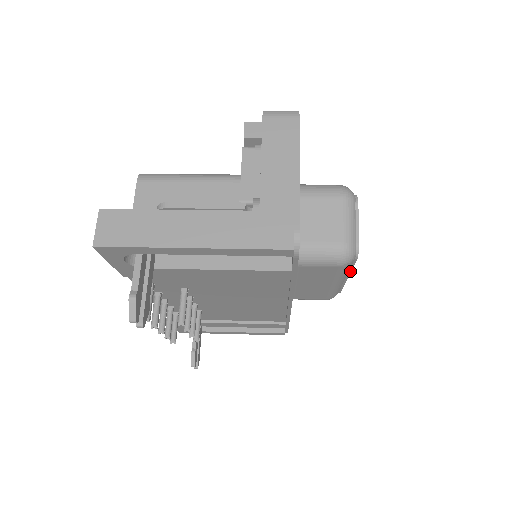
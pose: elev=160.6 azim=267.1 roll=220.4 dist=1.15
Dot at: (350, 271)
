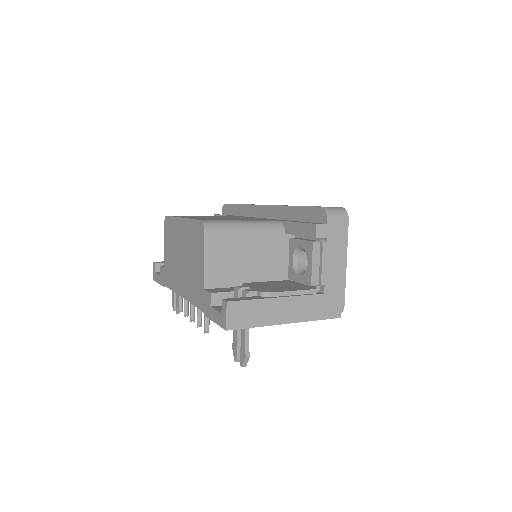
Dot at: occluded
